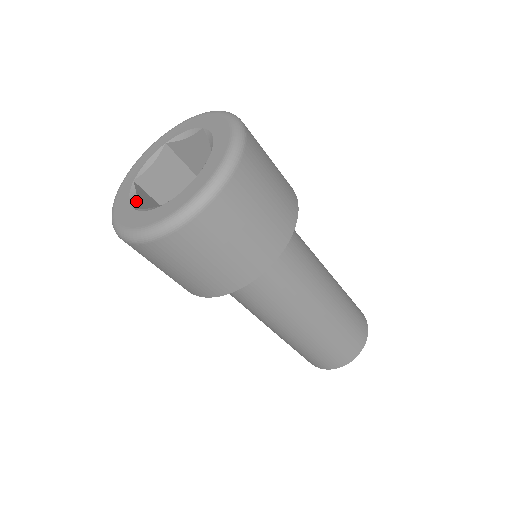
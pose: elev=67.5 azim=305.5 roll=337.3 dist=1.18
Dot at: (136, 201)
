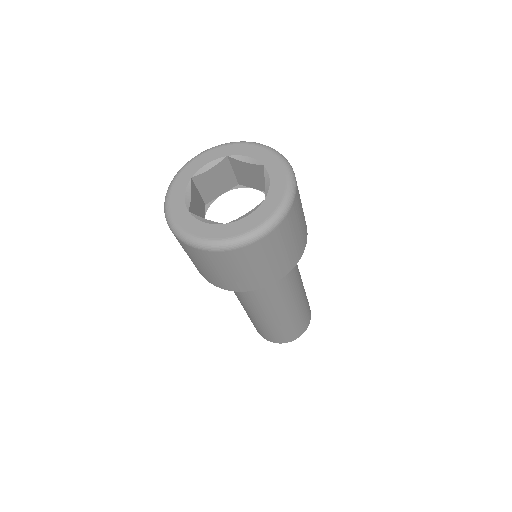
Dot at: (190, 201)
